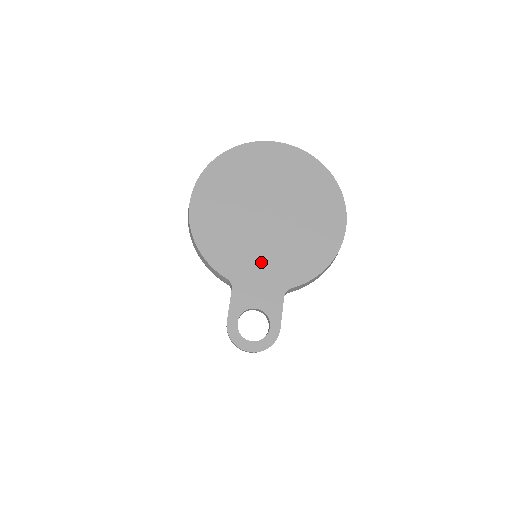
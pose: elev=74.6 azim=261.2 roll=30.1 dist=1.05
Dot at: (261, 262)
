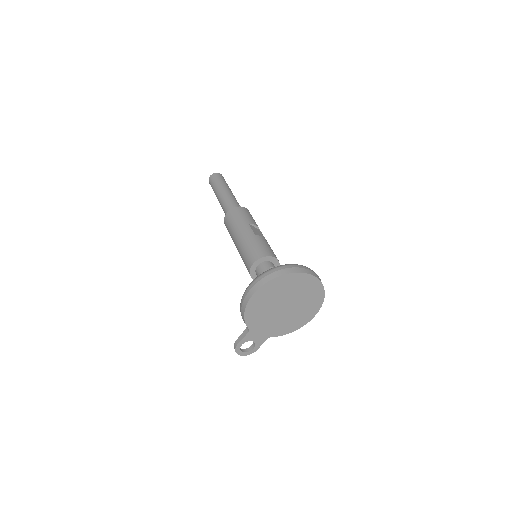
Dot at: (267, 325)
